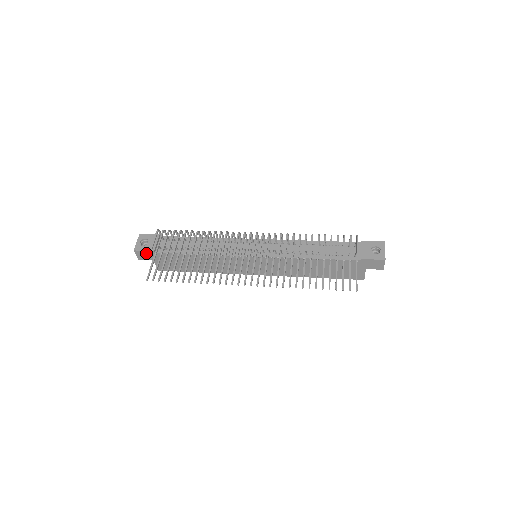
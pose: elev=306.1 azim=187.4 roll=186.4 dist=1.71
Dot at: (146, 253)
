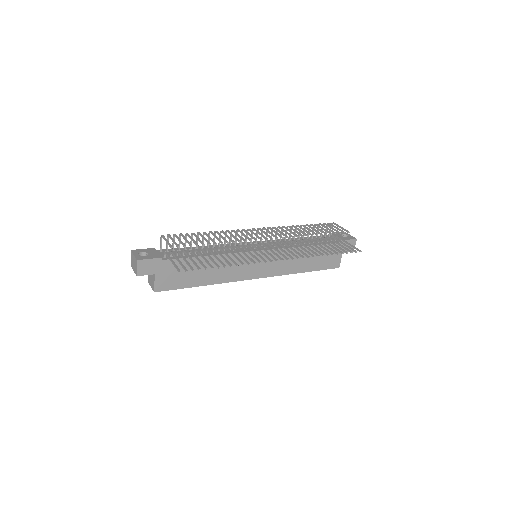
Dot at: (150, 263)
